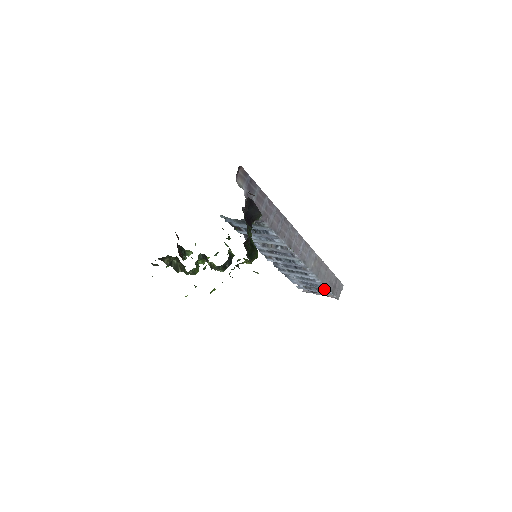
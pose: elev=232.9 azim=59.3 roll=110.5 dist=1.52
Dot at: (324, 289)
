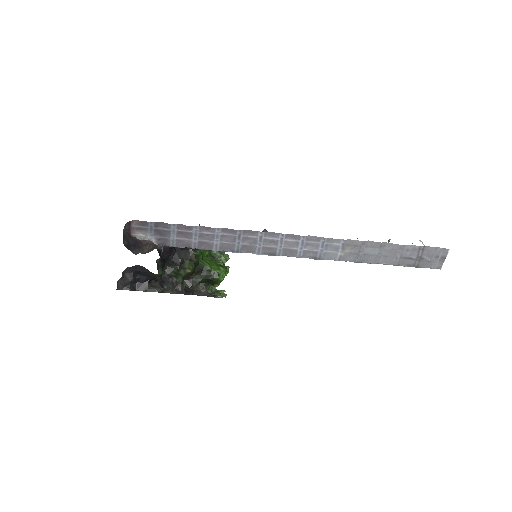
Dot at: occluded
